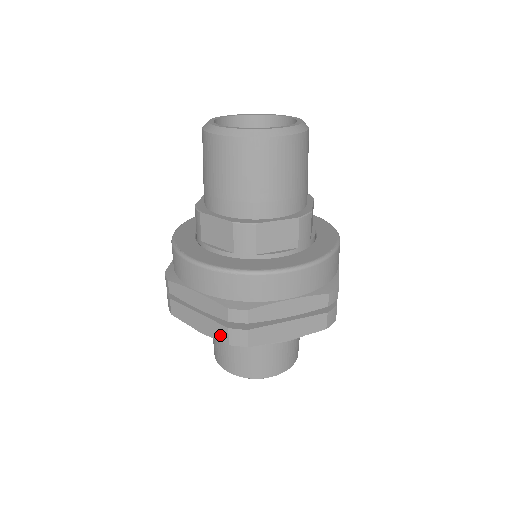
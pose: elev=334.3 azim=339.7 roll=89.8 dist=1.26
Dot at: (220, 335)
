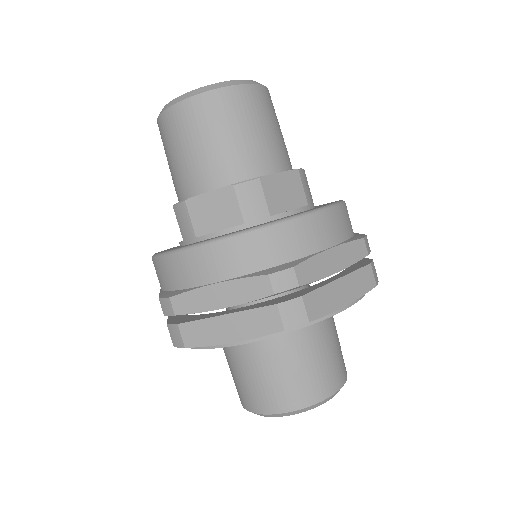
Dot at: (267, 324)
